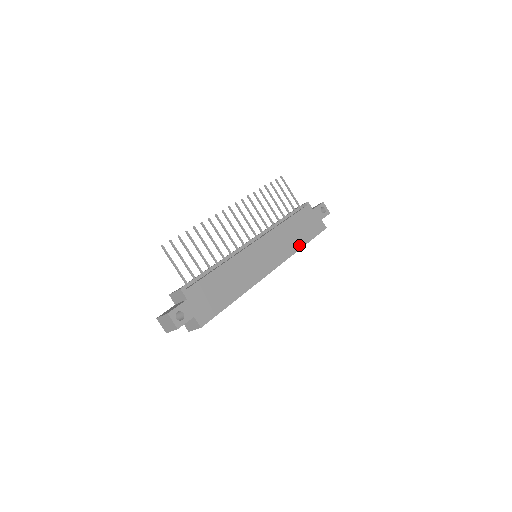
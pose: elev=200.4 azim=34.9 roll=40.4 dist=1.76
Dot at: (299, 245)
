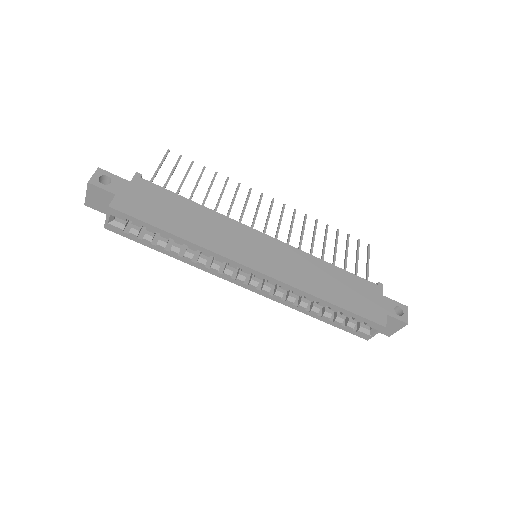
Dot at: (322, 294)
